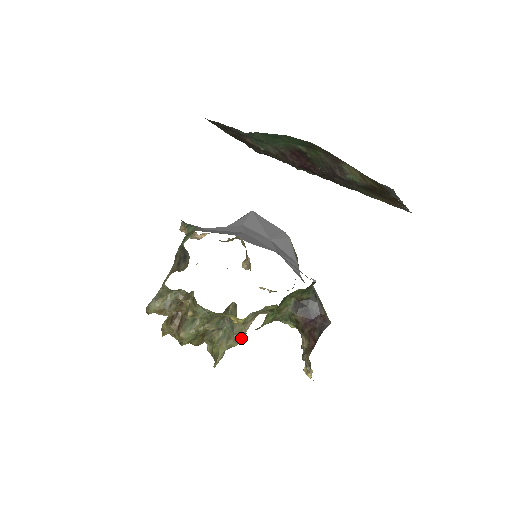
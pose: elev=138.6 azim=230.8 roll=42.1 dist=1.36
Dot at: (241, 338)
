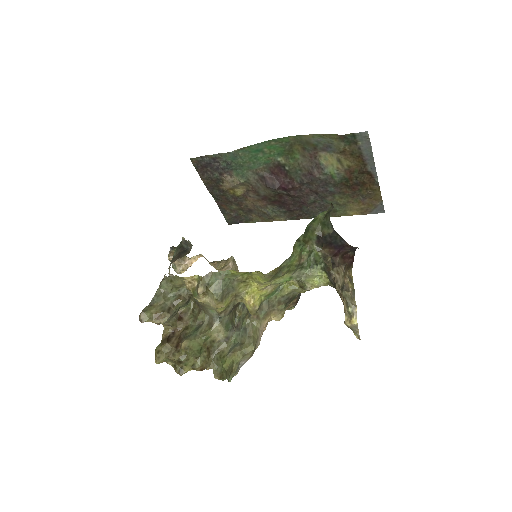
Dot at: (256, 345)
